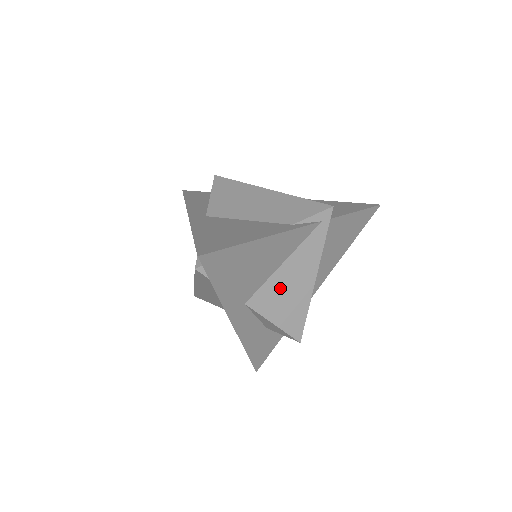
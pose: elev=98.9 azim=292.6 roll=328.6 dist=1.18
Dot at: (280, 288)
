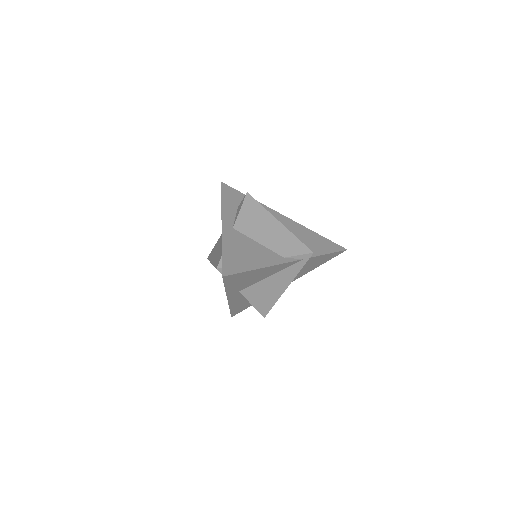
Dot at: (263, 288)
